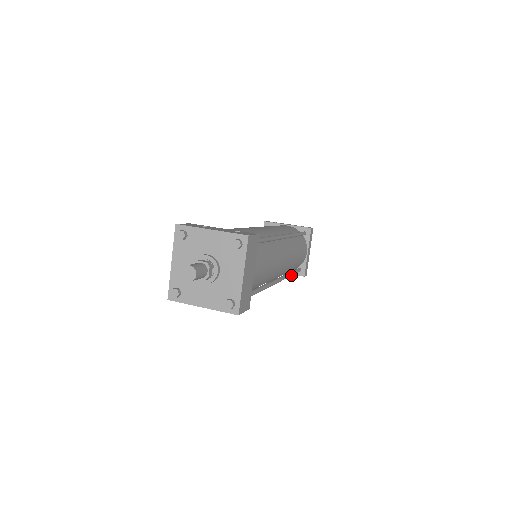
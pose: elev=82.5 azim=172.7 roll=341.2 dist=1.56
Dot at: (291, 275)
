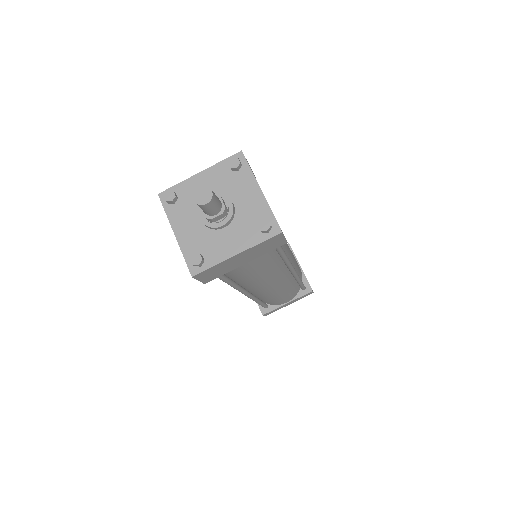
Dot at: (258, 302)
